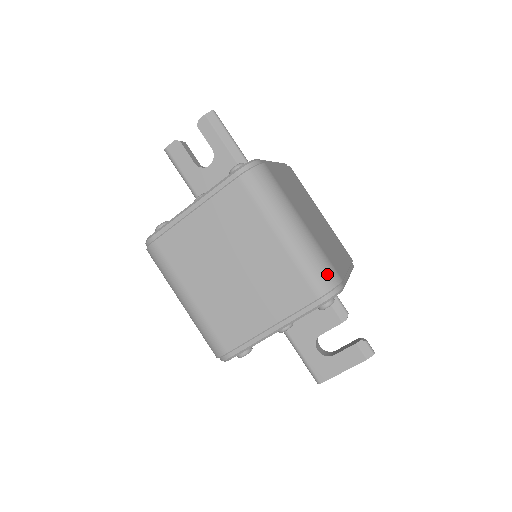
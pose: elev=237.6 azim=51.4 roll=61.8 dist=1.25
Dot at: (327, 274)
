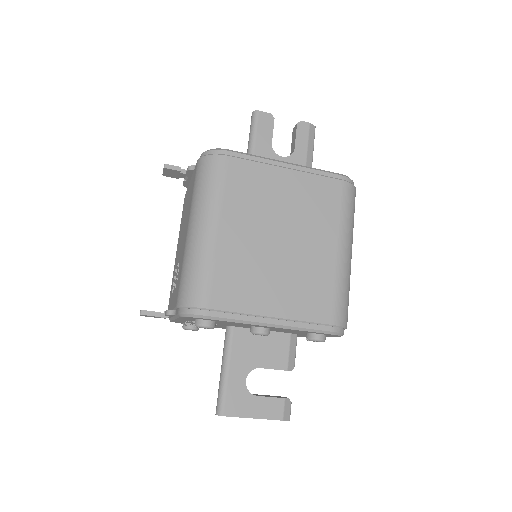
Dot at: (347, 312)
